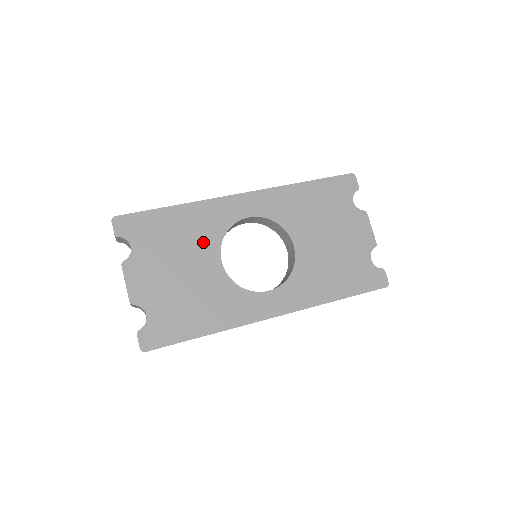
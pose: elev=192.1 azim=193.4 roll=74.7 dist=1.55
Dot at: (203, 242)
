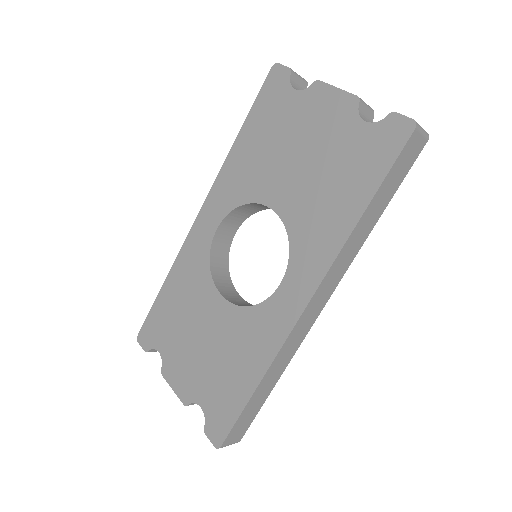
Dot at: (199, 294)
